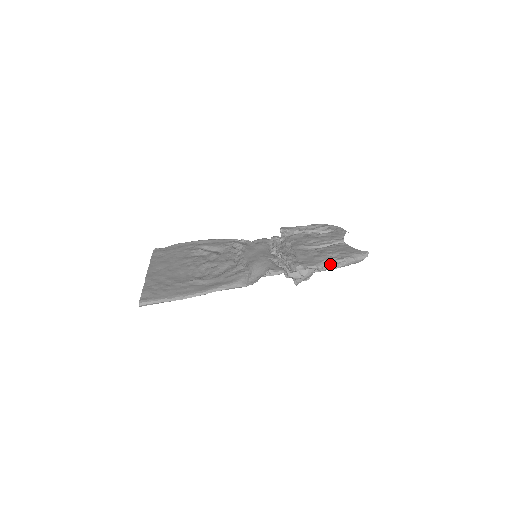
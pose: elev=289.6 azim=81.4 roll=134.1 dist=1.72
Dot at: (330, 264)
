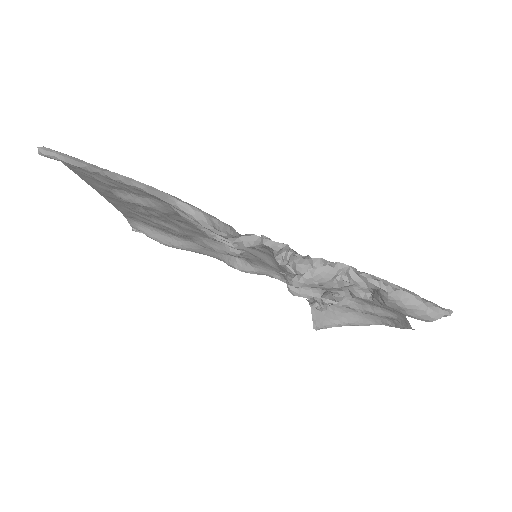
Dot at: (374, 276)
